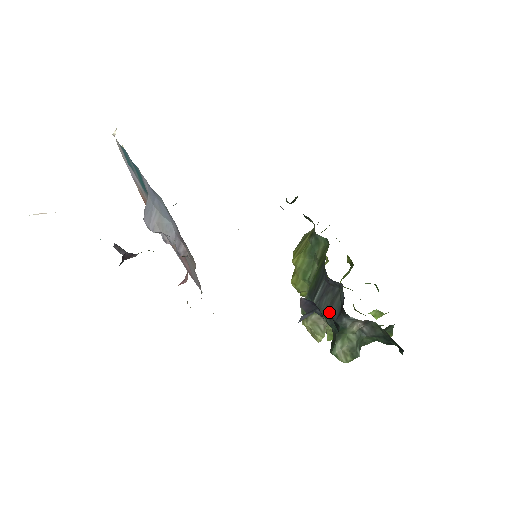
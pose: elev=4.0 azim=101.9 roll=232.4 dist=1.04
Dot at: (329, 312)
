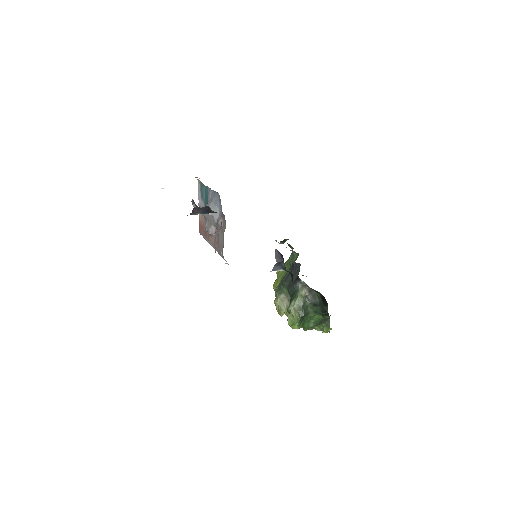
Dot at: (290, 282)
